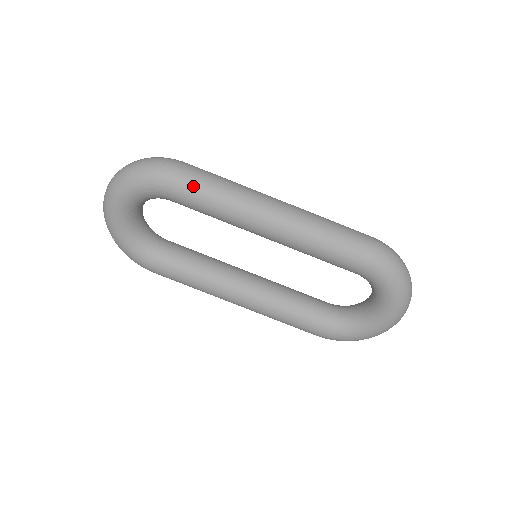
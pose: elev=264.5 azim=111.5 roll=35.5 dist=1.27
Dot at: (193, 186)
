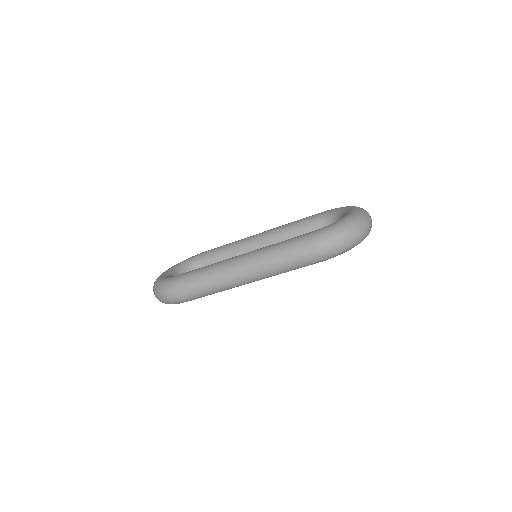
Dot at: (196, 298)
